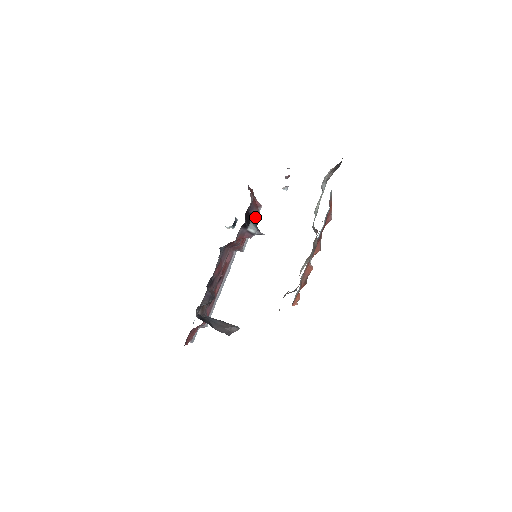
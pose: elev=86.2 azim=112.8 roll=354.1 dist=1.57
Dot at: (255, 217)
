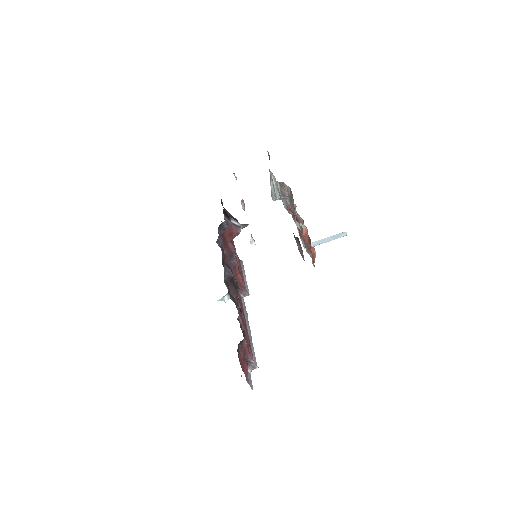
Dot at: (233, 218)
